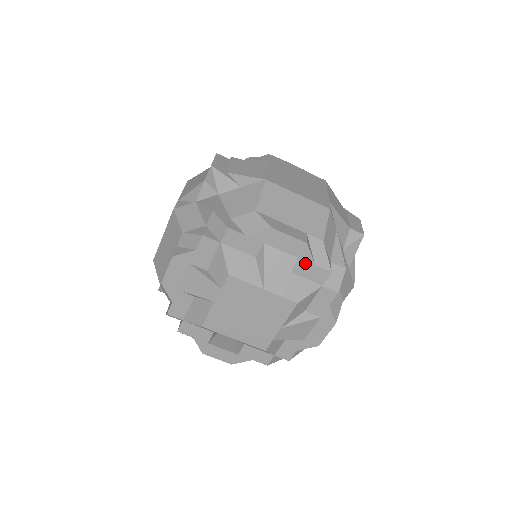
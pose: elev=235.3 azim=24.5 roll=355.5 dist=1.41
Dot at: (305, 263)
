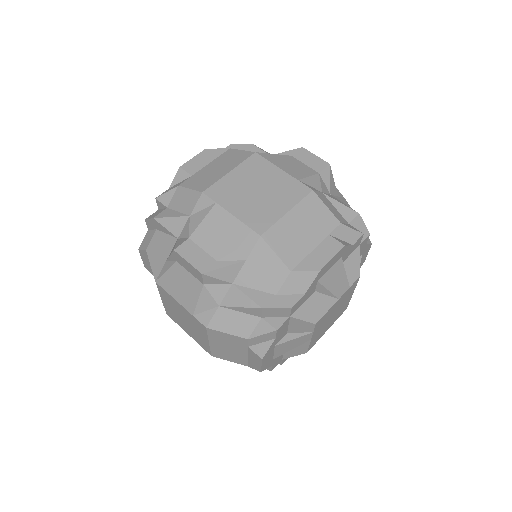
Dot at: (346, 253)
